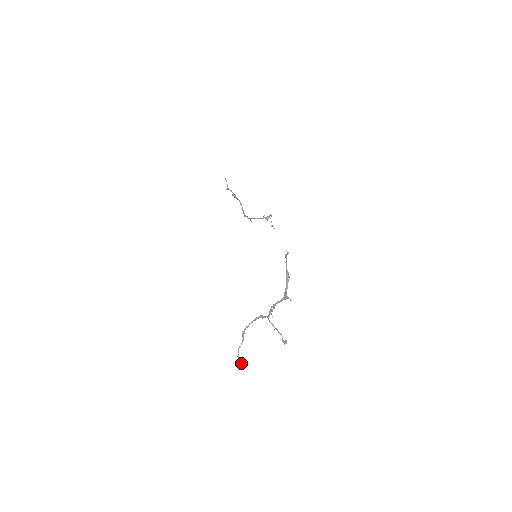
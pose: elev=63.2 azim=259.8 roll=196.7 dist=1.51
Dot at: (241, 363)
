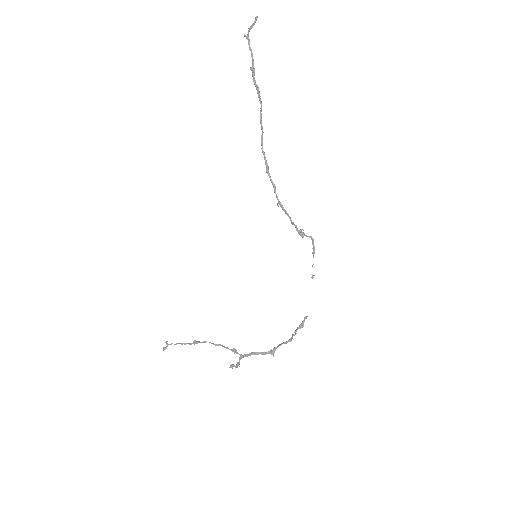
Dot at: (166, 348)
